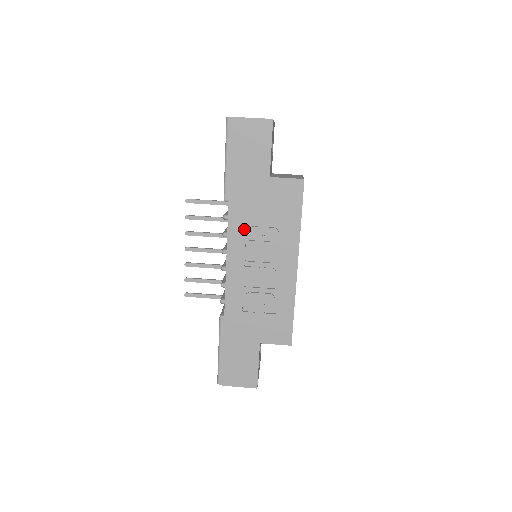
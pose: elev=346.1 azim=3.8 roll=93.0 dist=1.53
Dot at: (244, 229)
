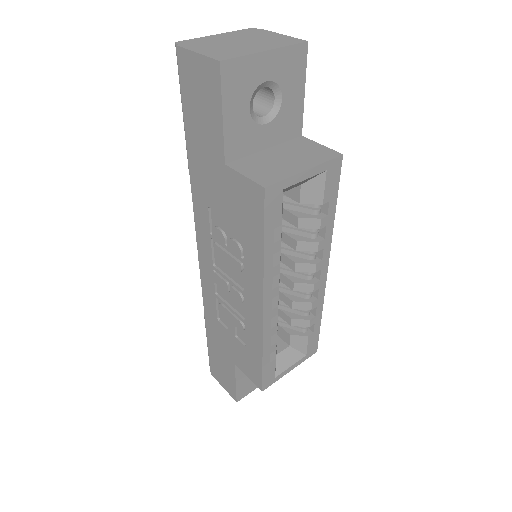
Dot at: (208, 225)
